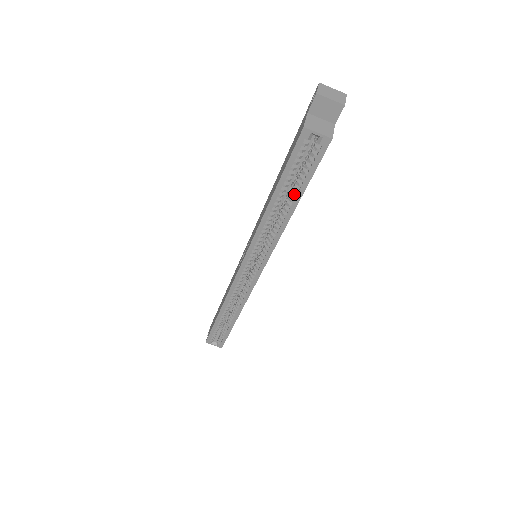
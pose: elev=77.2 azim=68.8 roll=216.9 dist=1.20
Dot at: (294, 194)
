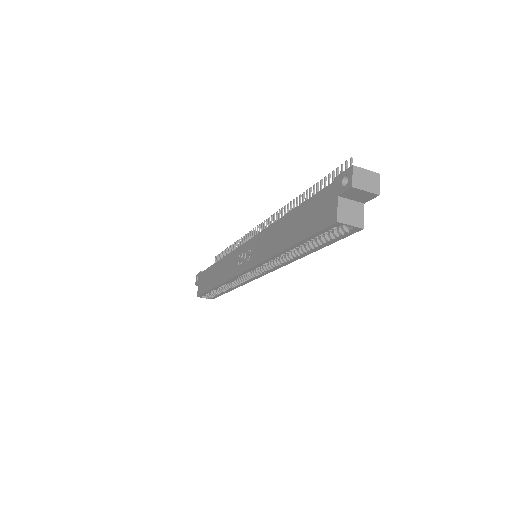
Dot at: (312, 248)
